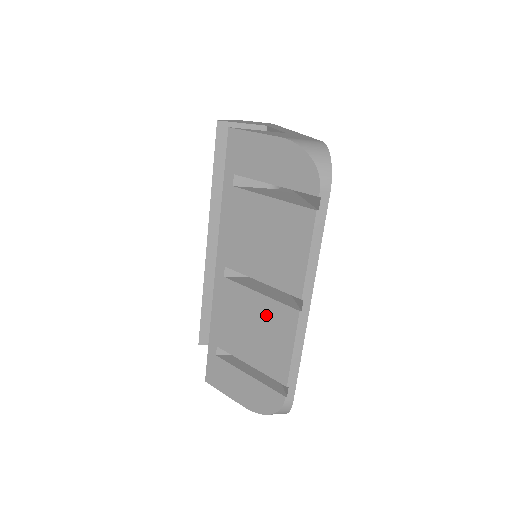
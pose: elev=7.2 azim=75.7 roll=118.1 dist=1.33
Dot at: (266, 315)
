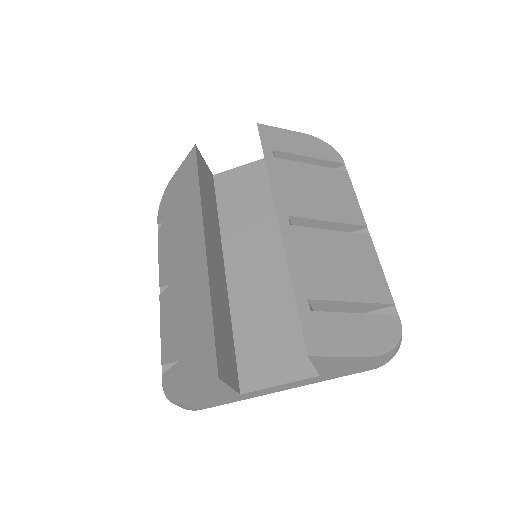
Dot at: (346, 246)
